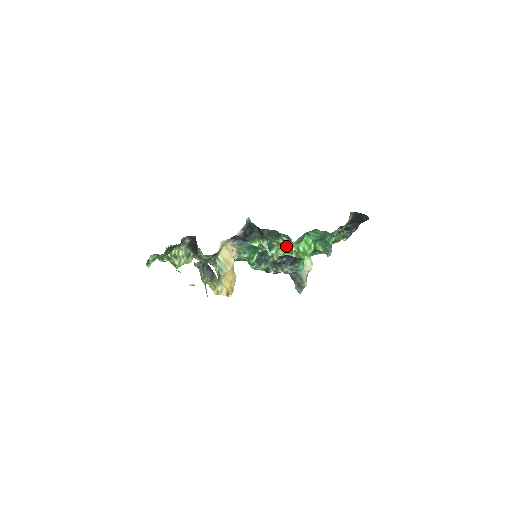
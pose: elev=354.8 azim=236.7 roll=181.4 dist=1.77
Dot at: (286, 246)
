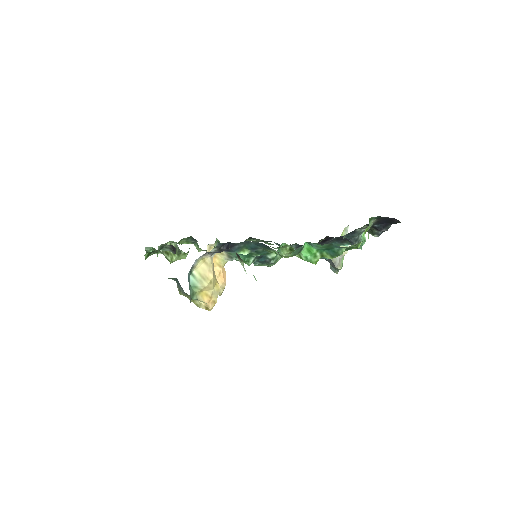
Dot at: occluded
